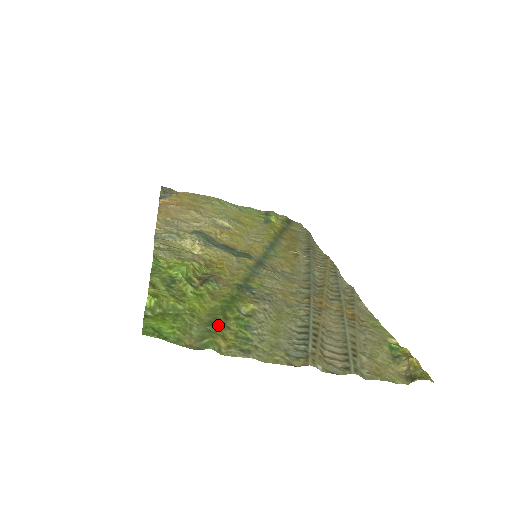
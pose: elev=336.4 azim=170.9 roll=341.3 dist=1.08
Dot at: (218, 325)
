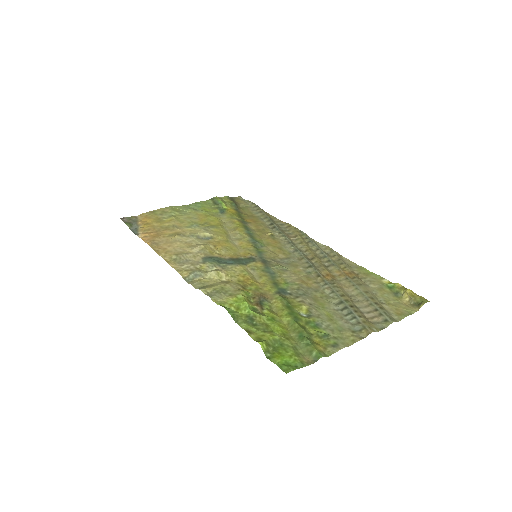
Dot at: (306, 336)
